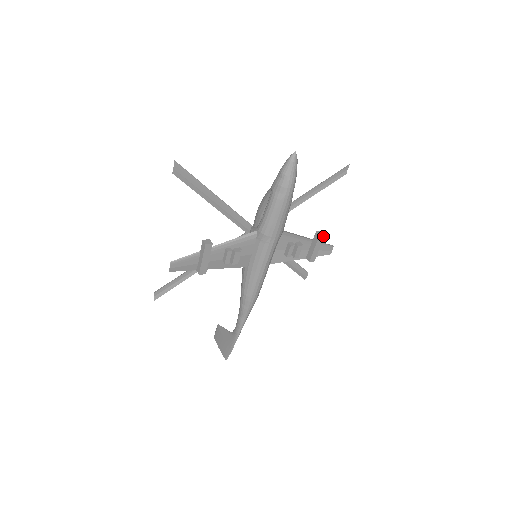
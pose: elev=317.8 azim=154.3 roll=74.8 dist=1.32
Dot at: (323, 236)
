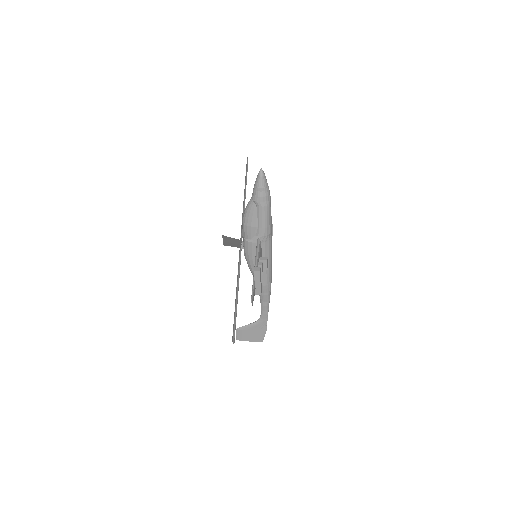
Dot at: occluded
